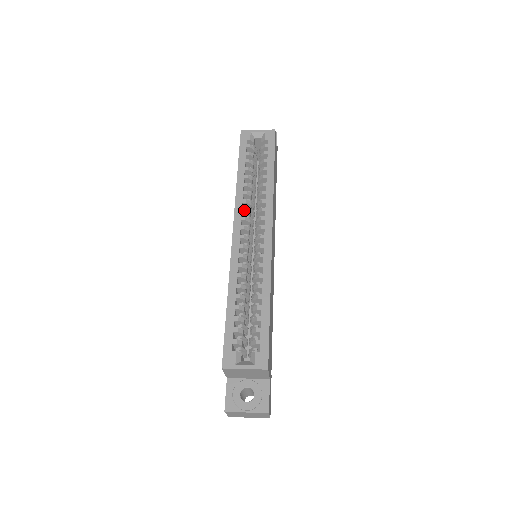
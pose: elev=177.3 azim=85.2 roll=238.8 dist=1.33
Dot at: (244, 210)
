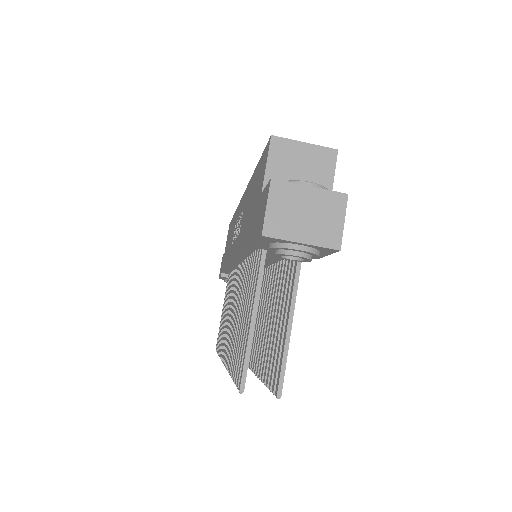
Dot at: occluded
